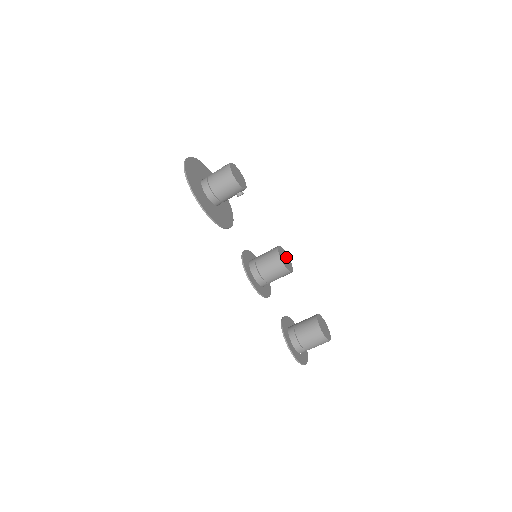
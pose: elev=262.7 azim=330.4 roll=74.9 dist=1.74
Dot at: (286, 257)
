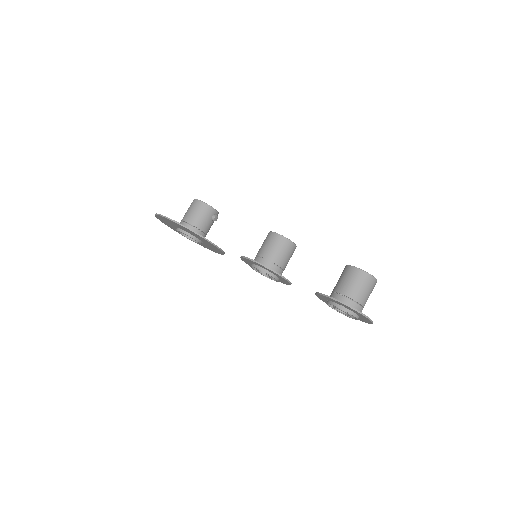
Dot at: occluded
